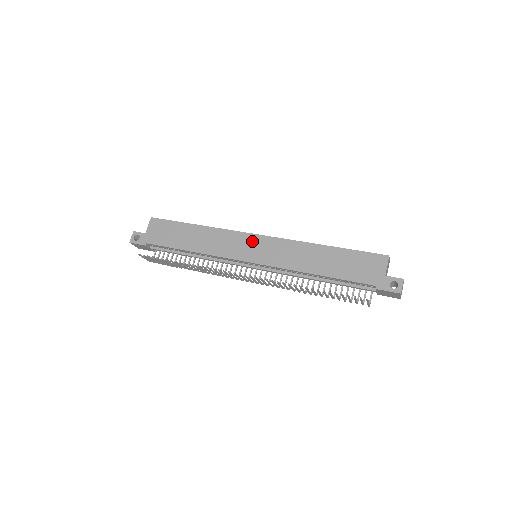
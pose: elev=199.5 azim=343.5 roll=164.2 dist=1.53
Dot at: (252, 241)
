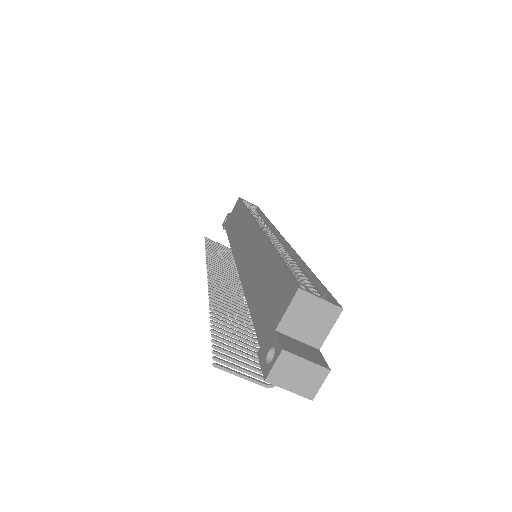
Dot at: (249, 232)
